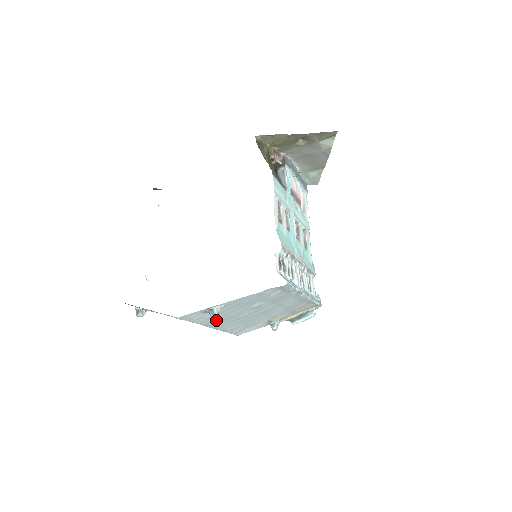
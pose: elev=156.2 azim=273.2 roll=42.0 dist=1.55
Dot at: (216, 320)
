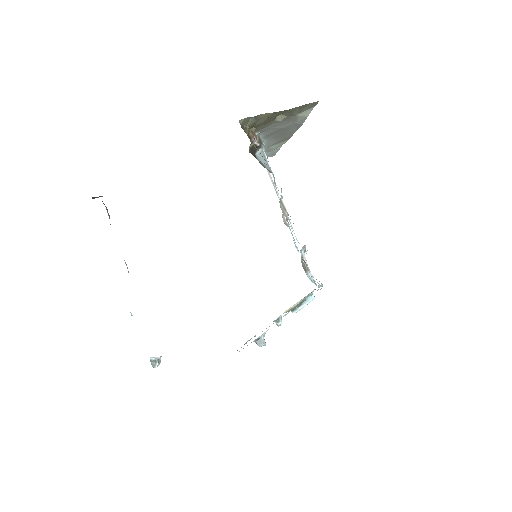
Dot at: occluded
